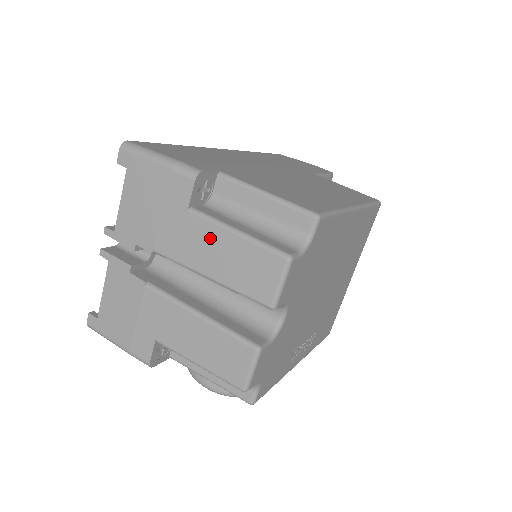
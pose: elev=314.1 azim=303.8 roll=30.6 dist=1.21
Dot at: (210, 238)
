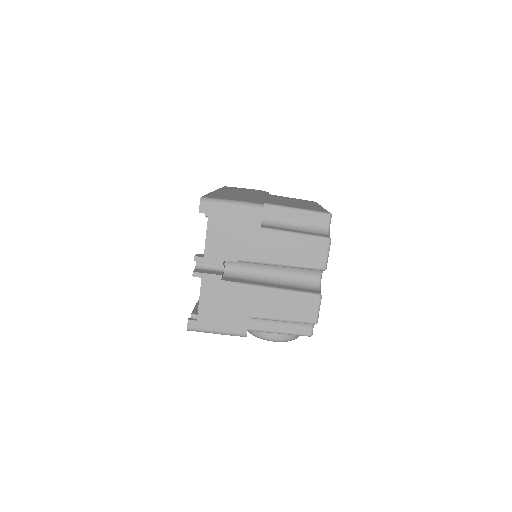
Dot at: (279, 241)
